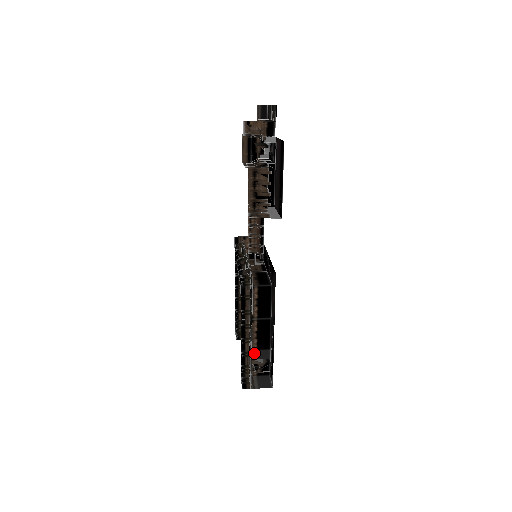
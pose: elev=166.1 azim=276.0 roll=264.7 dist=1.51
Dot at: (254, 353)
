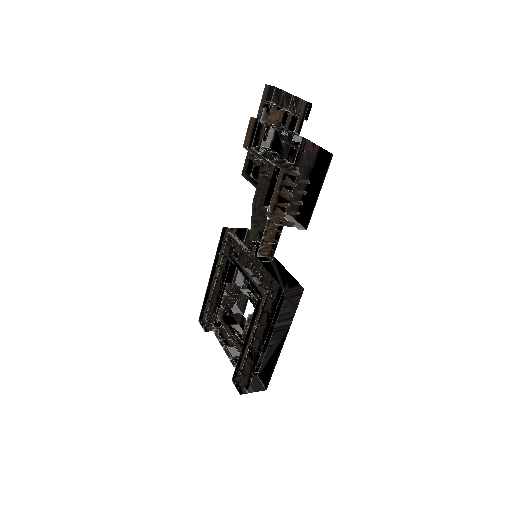
Dot at: occluded
